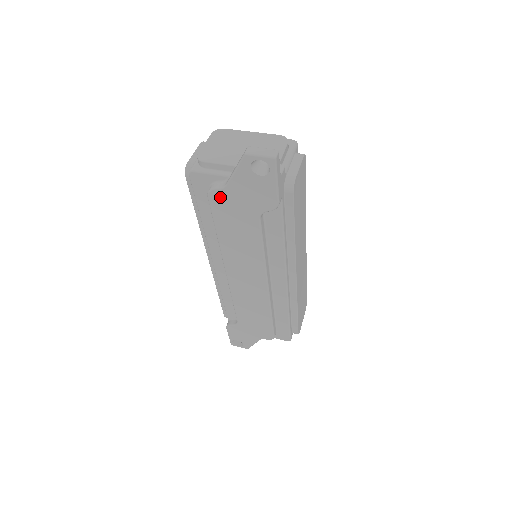
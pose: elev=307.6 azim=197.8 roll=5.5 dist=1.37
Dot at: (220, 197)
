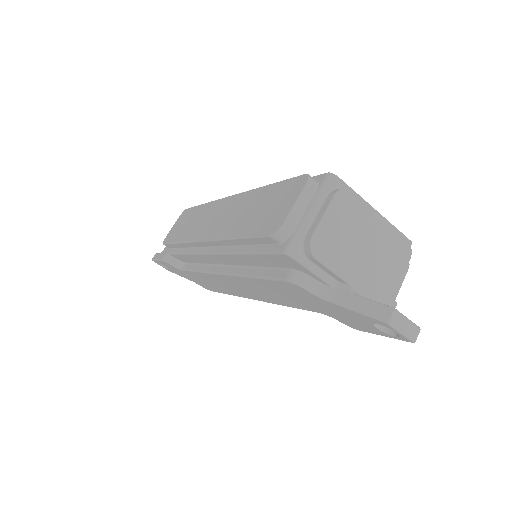
Dot at: (302, 291)
